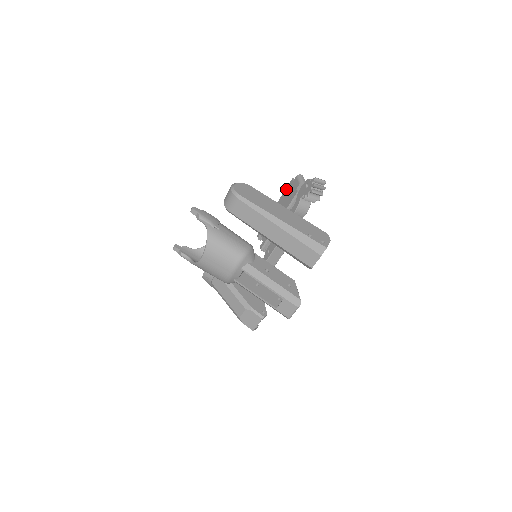
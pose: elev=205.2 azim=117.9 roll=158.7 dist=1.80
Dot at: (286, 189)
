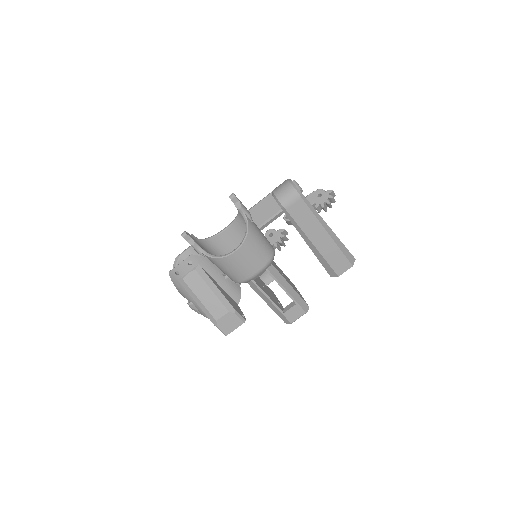
Dot at: occluded
